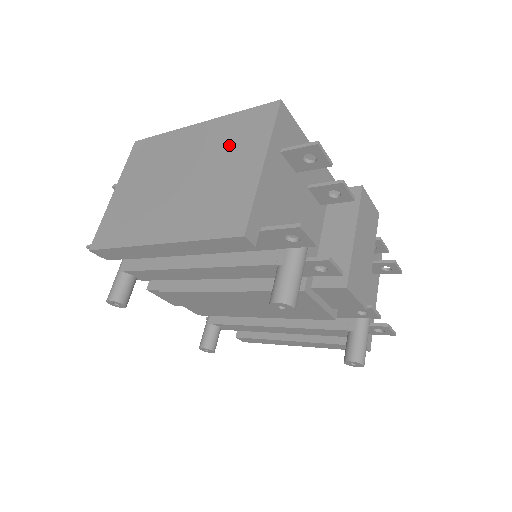
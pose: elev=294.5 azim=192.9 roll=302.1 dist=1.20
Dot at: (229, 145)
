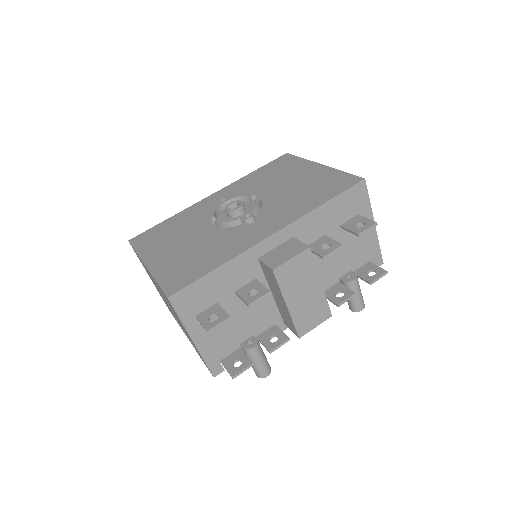
Dot at: occluded
